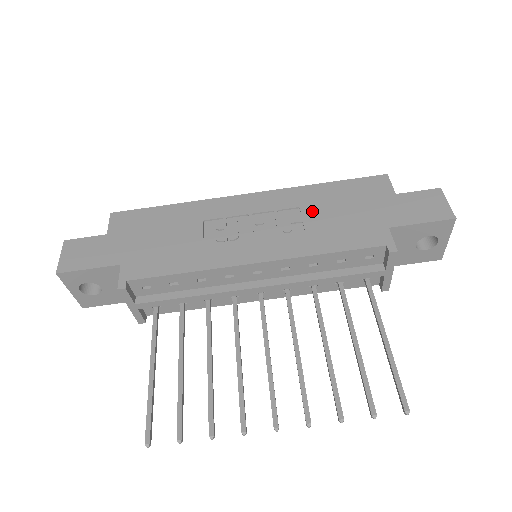
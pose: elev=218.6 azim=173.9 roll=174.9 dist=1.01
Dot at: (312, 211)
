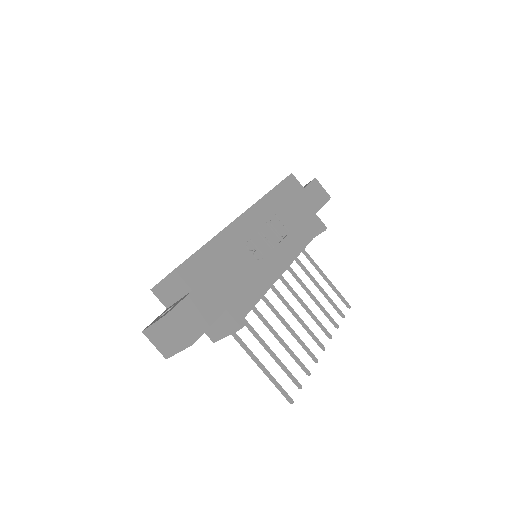
Dot at: (283, 215)
